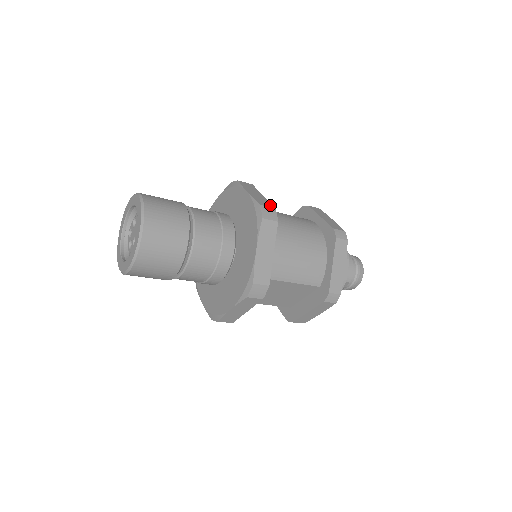
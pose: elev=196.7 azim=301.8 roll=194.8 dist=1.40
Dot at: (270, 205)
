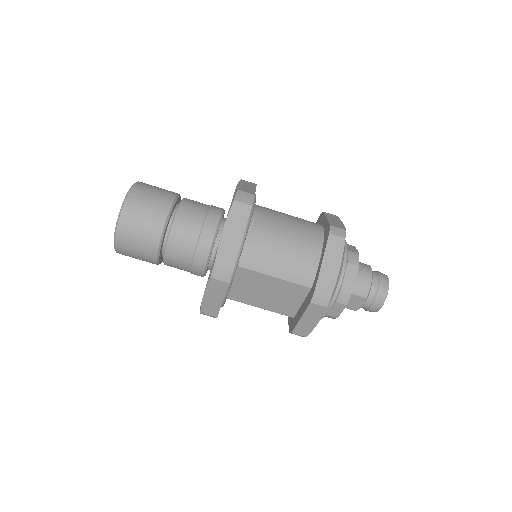
Dot at: (252, 192)
